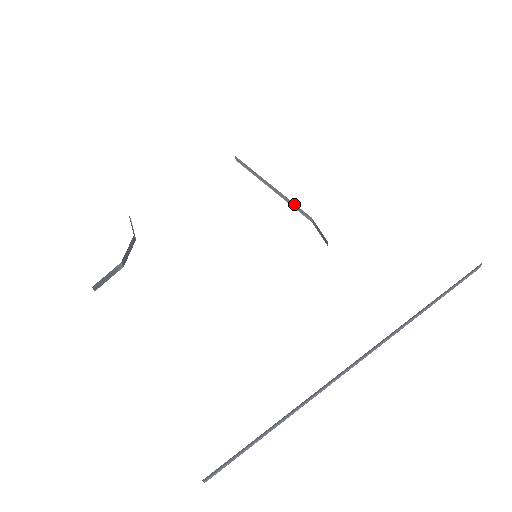
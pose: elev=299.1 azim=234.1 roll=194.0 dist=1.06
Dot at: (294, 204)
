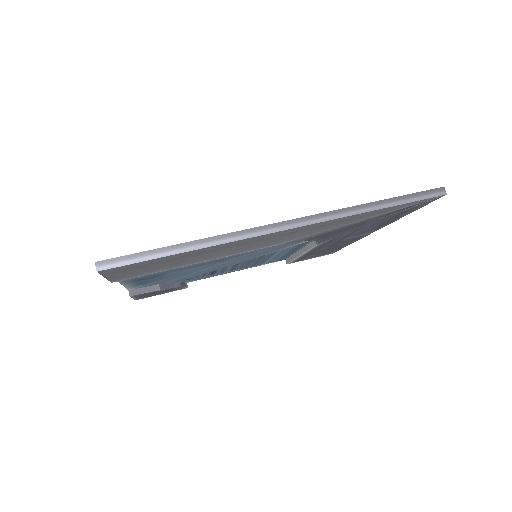
Dot at: (308, 245)
